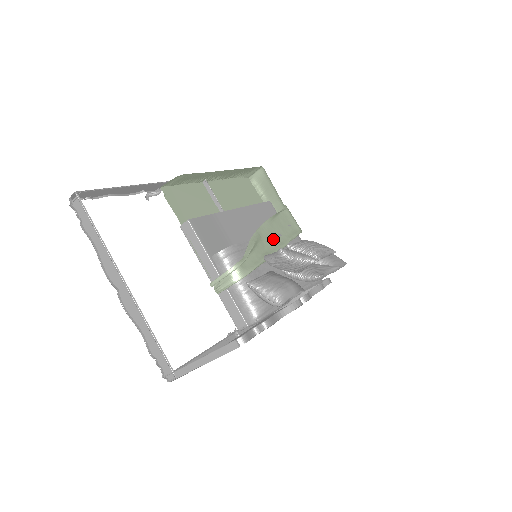
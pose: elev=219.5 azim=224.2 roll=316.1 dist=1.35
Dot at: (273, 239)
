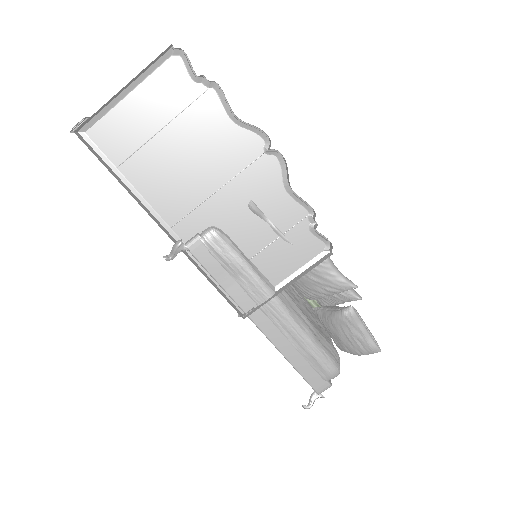
Dot at: occluded
